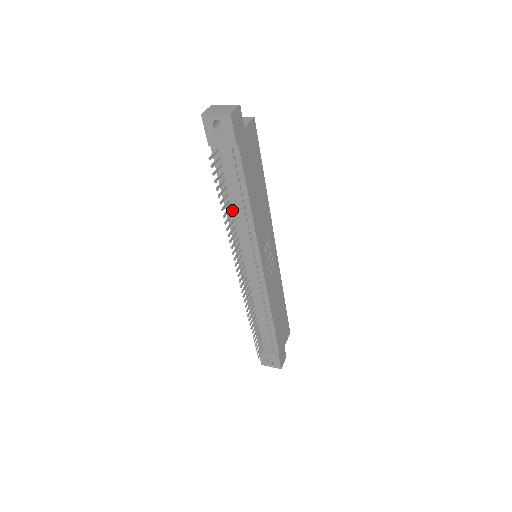
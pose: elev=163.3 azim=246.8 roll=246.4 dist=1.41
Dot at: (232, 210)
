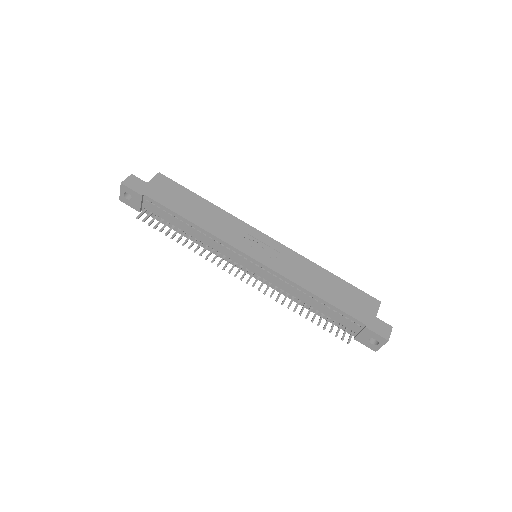
Dot at: (193, 237)
